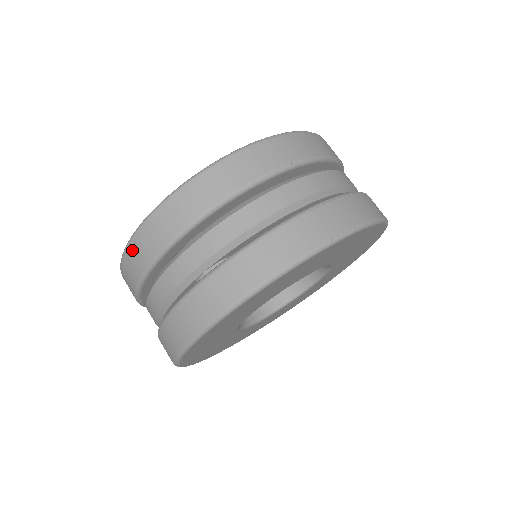
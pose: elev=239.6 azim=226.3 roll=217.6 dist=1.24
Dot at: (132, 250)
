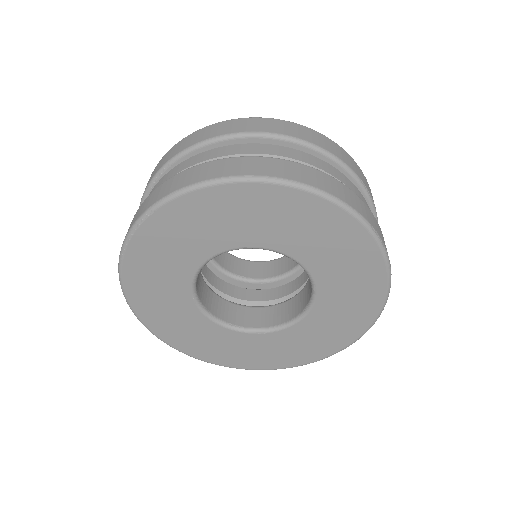
Dot at: (215, 126)
